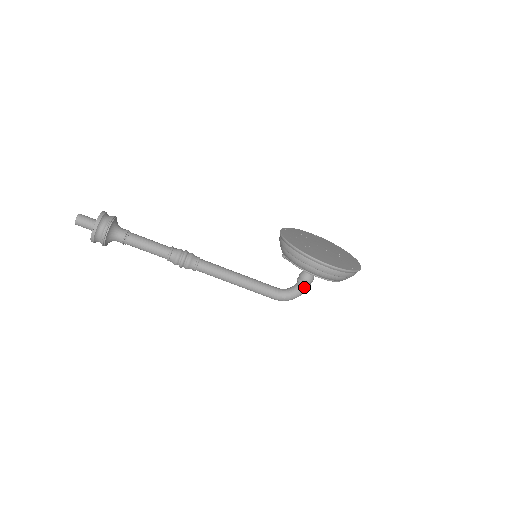
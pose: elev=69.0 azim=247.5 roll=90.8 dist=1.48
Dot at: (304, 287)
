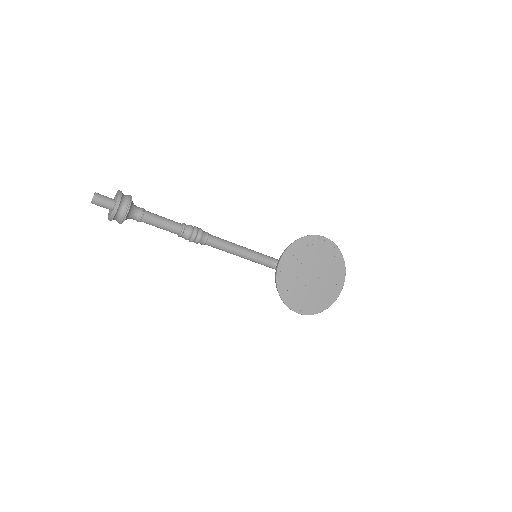
Dot at: occluded
